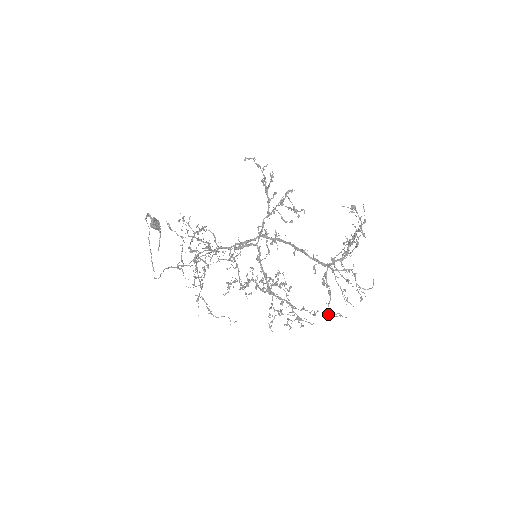
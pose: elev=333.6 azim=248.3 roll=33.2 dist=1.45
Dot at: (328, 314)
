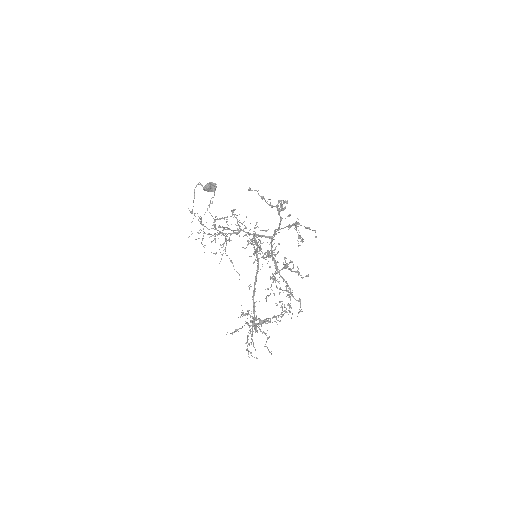
Dot at: occluded
